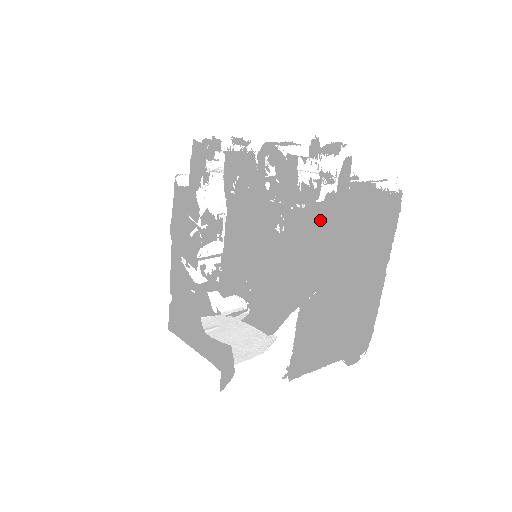
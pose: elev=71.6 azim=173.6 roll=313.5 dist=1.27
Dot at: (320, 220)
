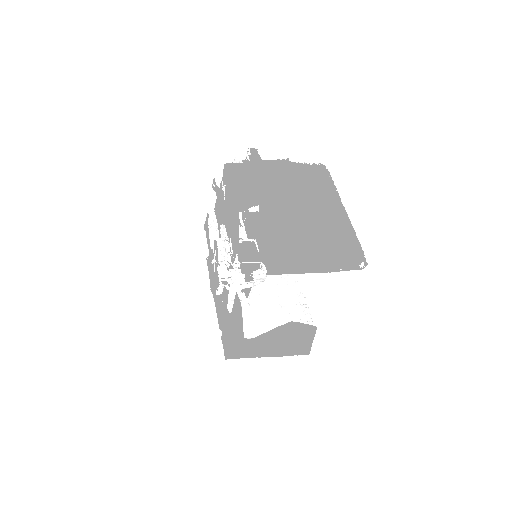
Dot at: (241, 170)
